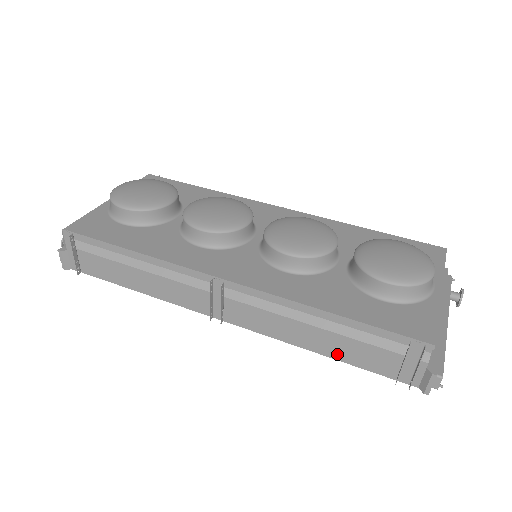
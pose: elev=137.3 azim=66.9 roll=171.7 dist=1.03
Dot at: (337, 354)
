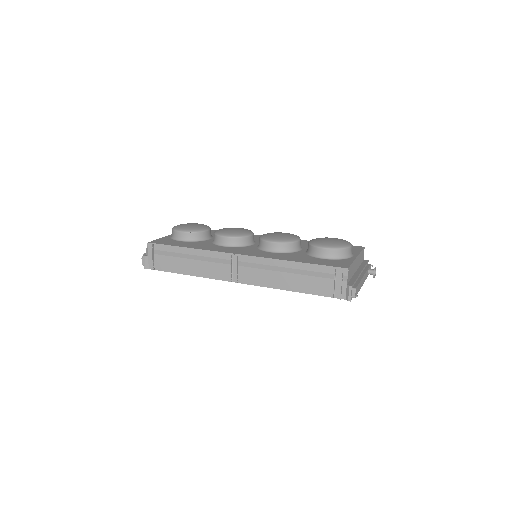
Dot at: (301, 289)
